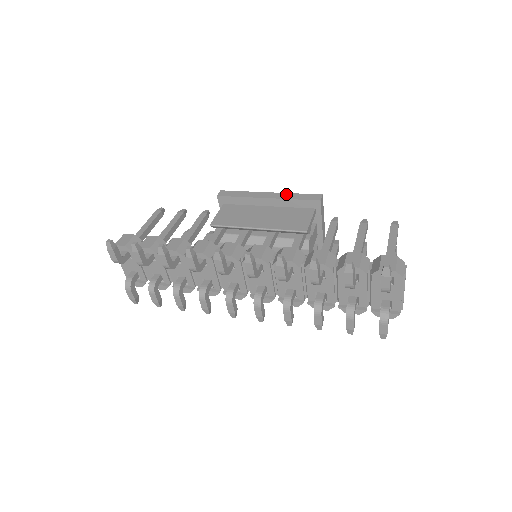
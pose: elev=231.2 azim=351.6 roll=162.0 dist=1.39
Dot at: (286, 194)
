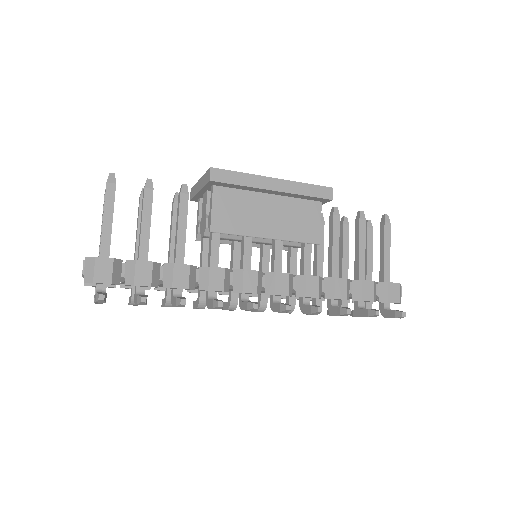
Dot at: (295, 184)
